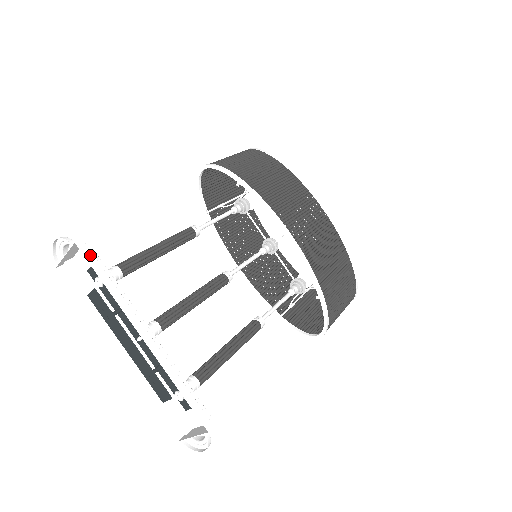
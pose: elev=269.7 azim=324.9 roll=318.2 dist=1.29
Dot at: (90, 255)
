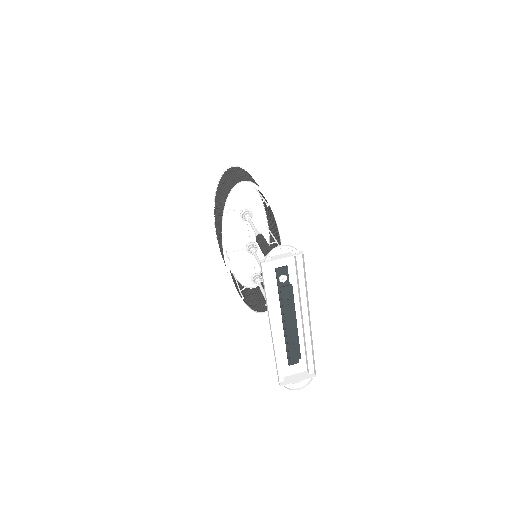
Dot at: (304, 263)
